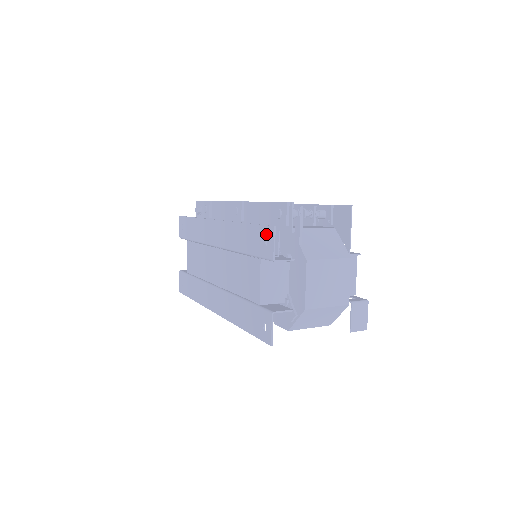
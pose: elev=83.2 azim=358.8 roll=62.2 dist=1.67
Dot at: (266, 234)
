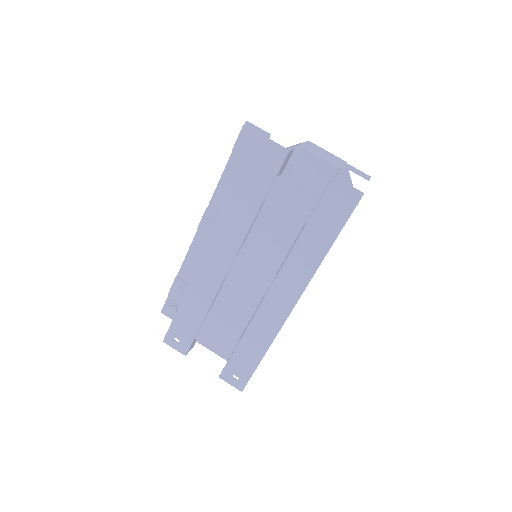
Dot at: (260, 152)
